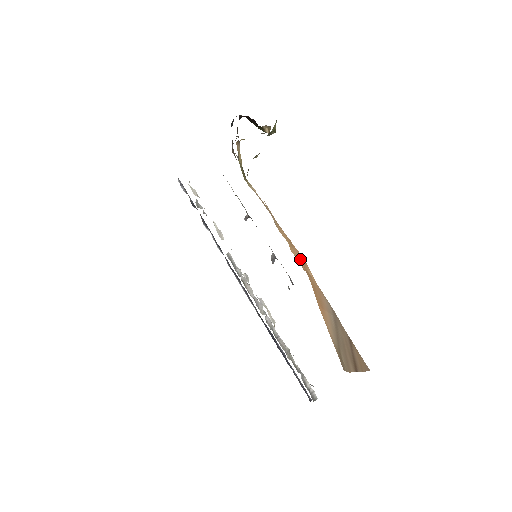
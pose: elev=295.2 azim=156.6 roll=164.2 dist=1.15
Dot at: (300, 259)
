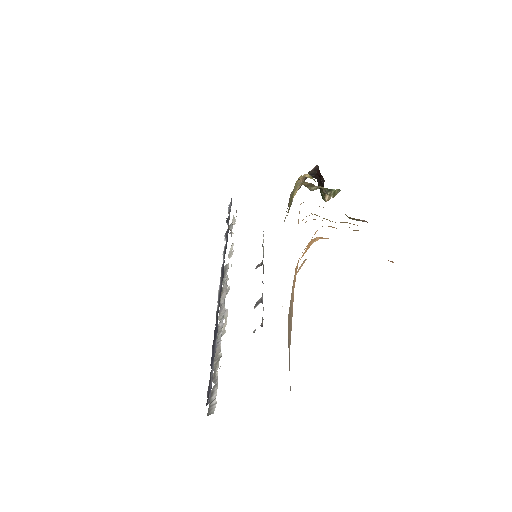
Dot at: occluded
